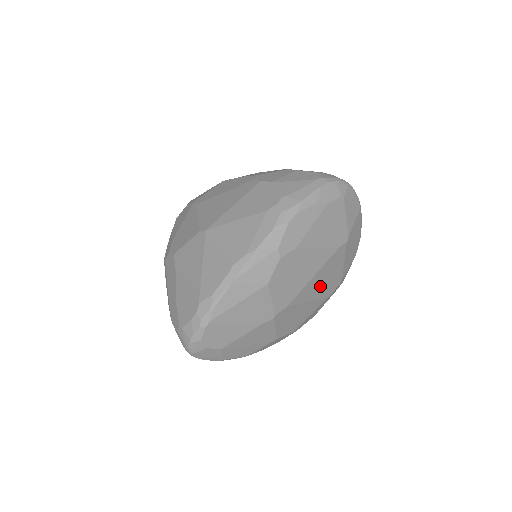
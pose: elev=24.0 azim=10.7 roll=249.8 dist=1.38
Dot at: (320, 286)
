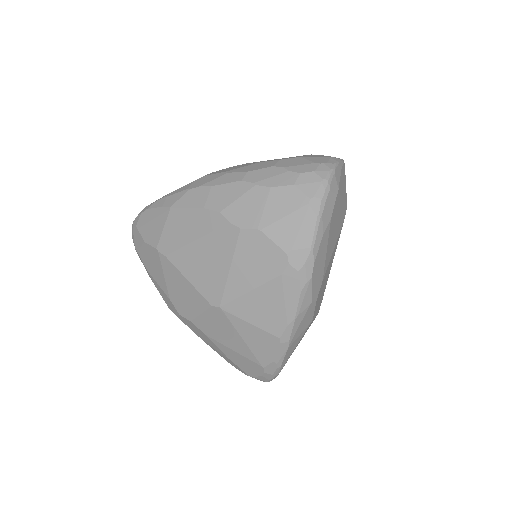
Dot at: occluded
